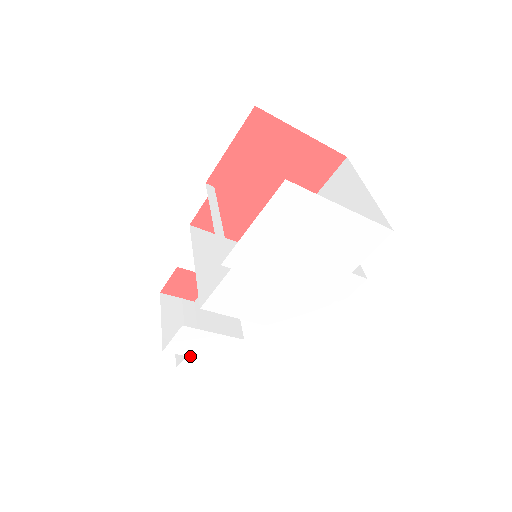
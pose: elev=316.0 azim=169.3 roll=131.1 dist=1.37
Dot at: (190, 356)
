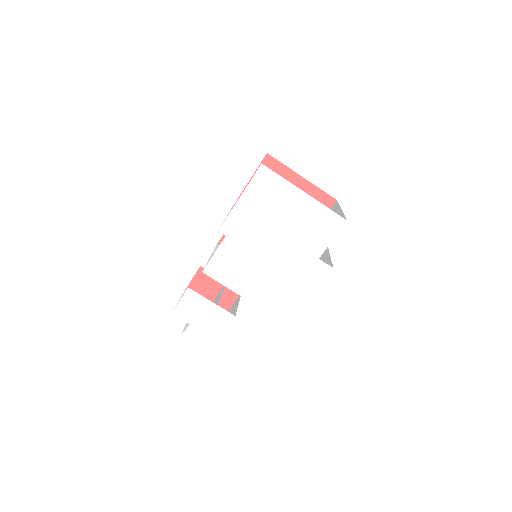
Dot at: (192, 325)
